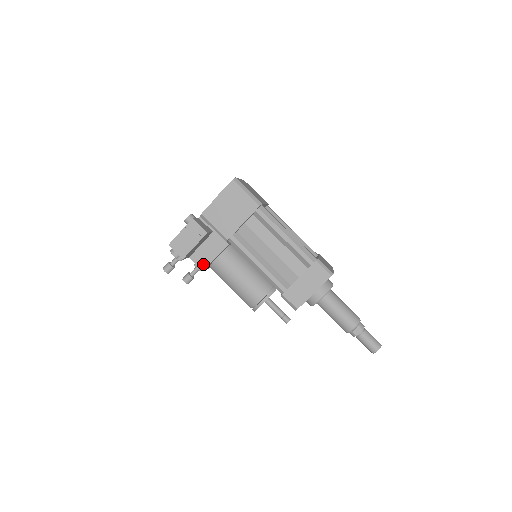
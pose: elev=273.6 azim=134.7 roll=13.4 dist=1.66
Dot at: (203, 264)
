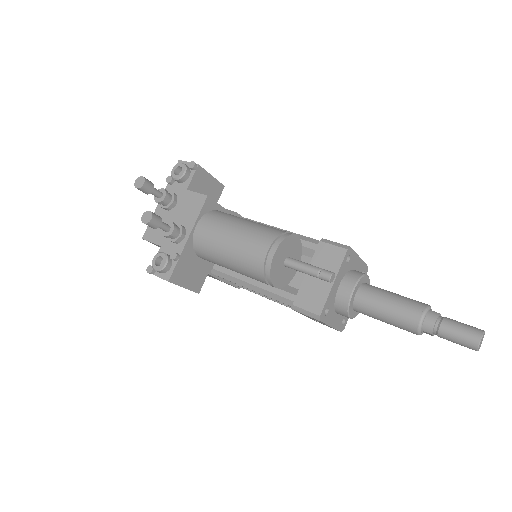
Dot at: occluded
